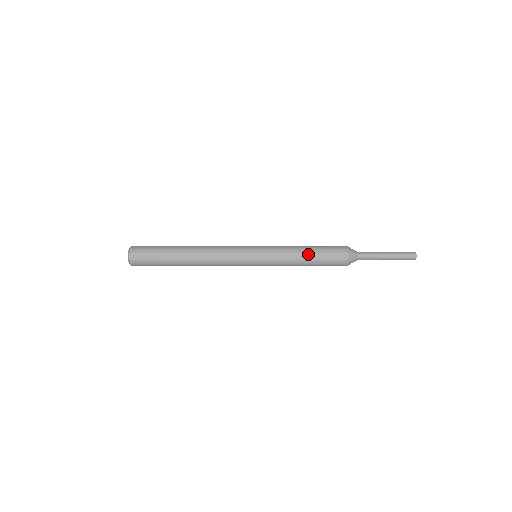
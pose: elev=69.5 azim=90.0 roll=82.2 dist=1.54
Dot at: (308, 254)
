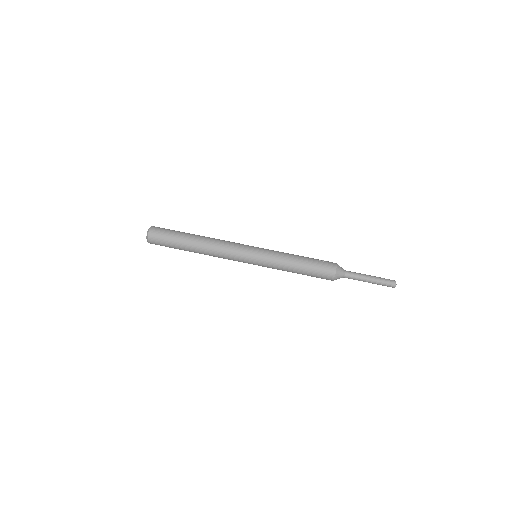
Dot at: (301, 263)
